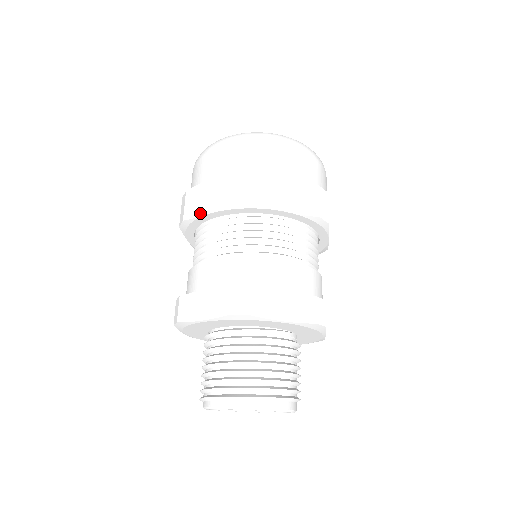
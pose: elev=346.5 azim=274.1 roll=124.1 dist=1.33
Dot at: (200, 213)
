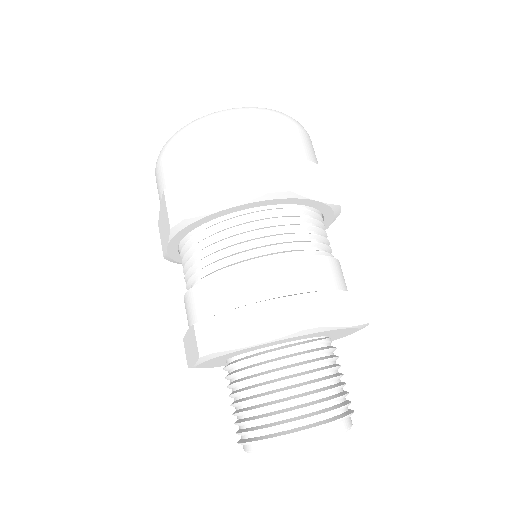
Dot at: (213, 208)
